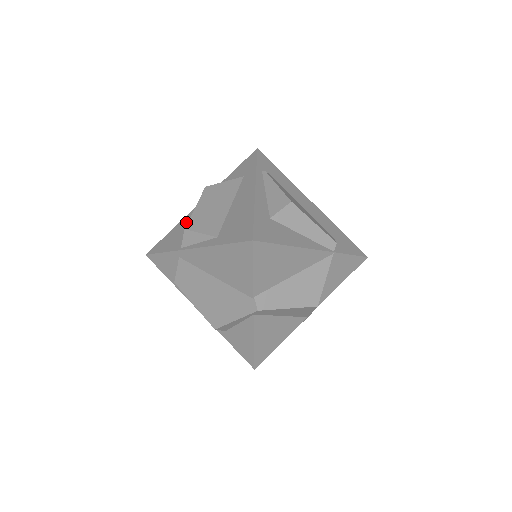
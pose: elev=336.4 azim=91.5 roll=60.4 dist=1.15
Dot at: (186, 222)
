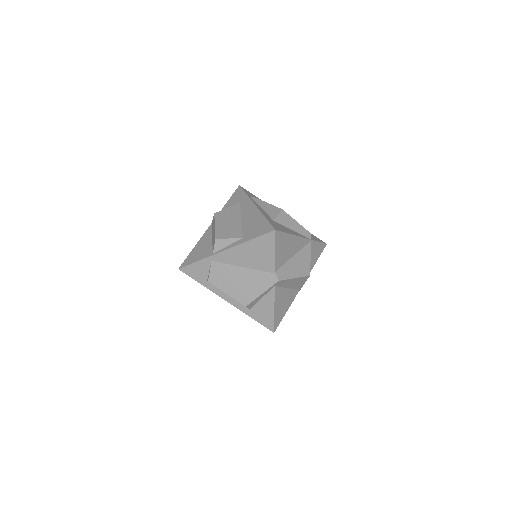
Dot at: (205, 240)
